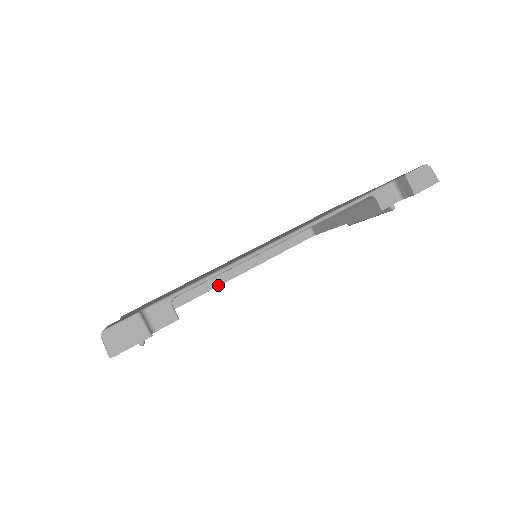
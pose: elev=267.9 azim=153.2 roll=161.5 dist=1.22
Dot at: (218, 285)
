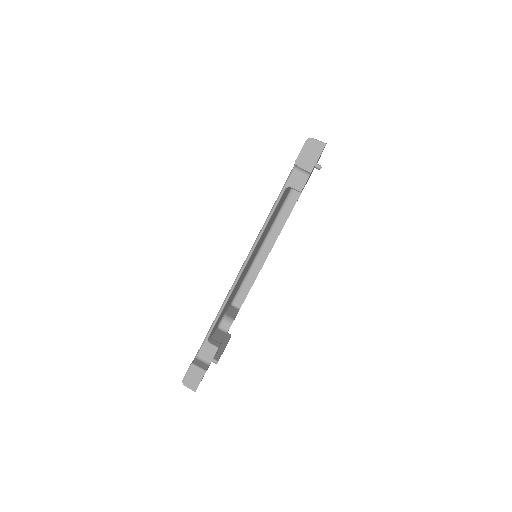
Dot at: (260, 269)
